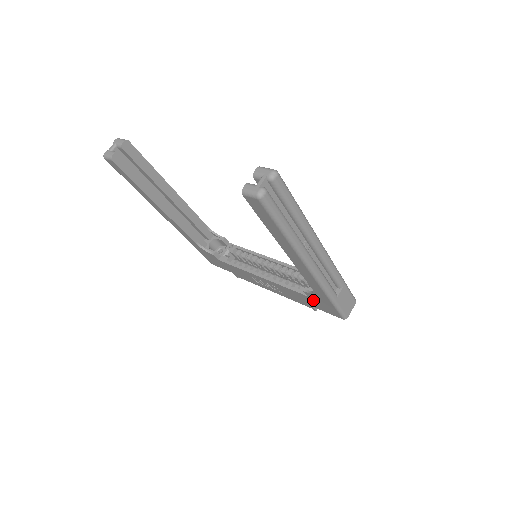
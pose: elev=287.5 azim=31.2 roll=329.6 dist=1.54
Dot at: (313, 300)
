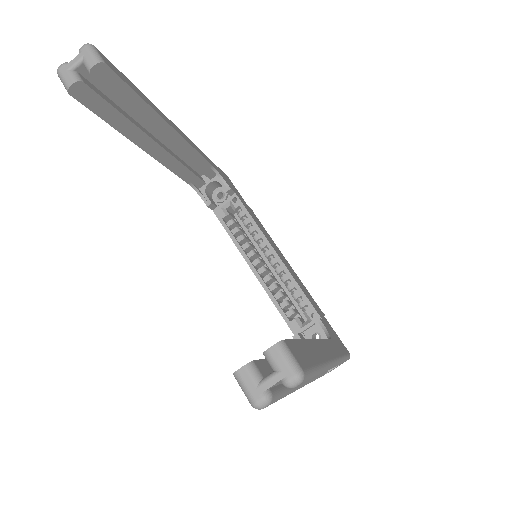
Dot at: occluded
